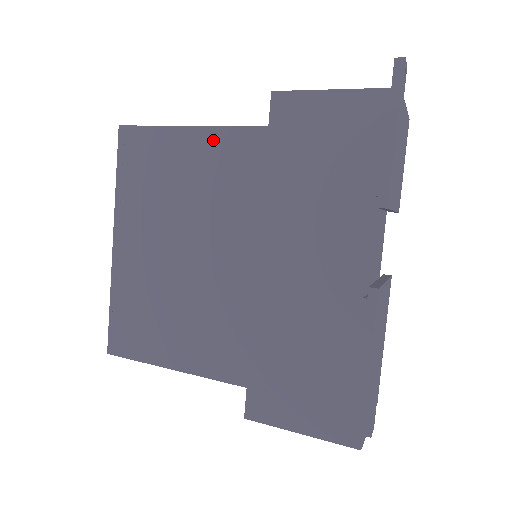
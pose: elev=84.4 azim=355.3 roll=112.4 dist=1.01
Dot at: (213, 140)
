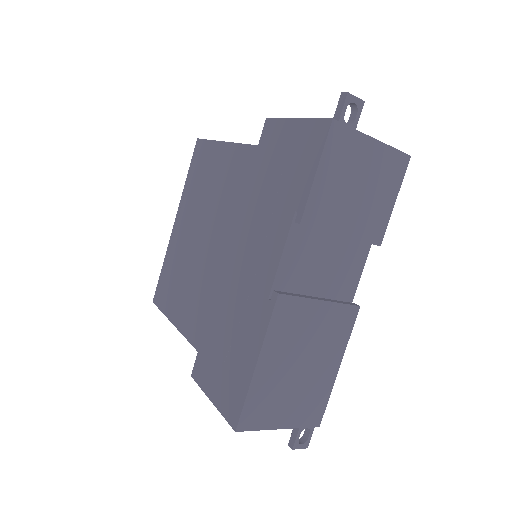
Dot at: (231, 153)
